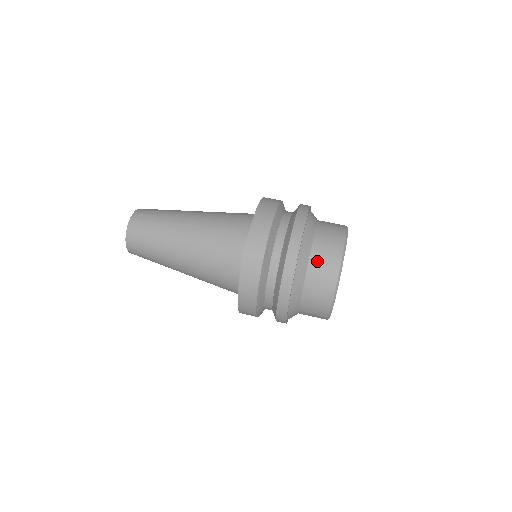
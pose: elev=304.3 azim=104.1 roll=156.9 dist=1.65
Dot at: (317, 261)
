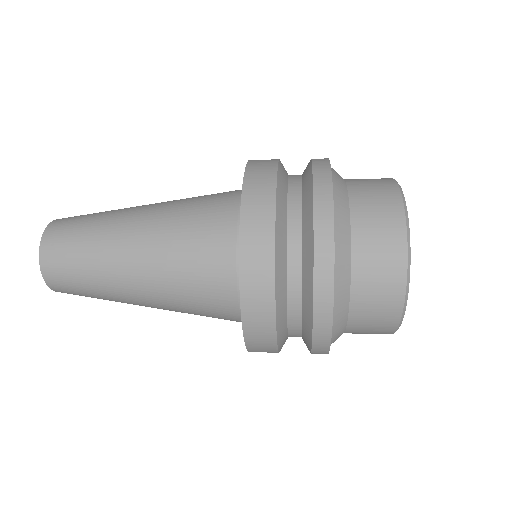
Dot at: (358, 180)
